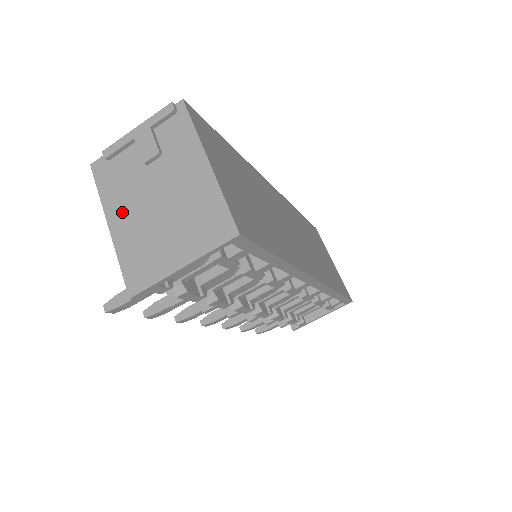
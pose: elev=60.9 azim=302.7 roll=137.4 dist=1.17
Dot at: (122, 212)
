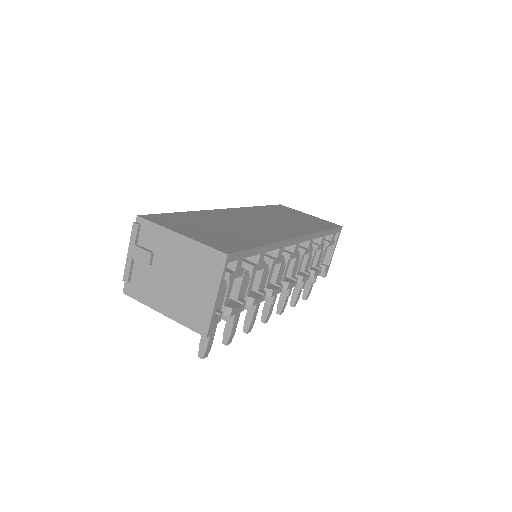
Dot at: (162, 300)
